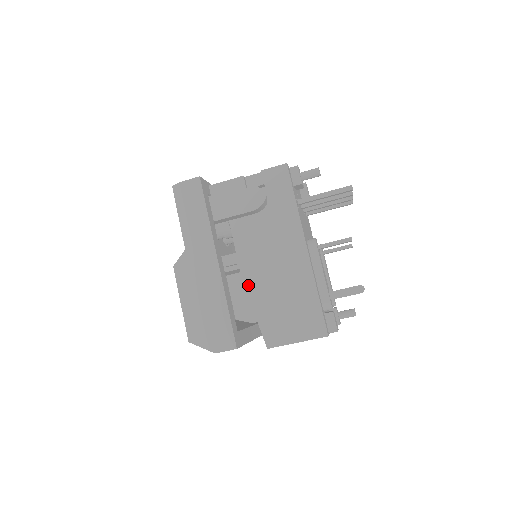
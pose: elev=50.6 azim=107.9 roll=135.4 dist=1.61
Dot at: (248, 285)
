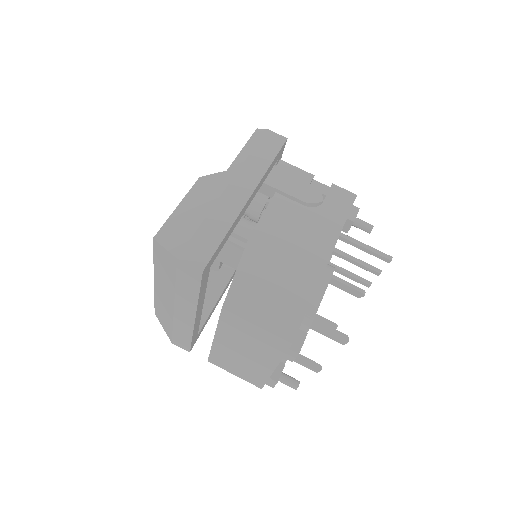
Dot at: (251, 245)
